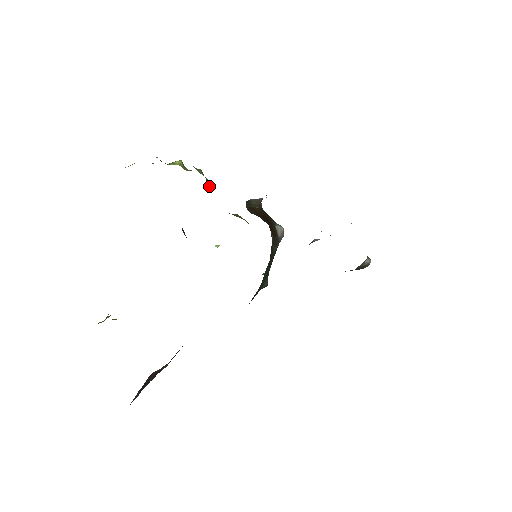
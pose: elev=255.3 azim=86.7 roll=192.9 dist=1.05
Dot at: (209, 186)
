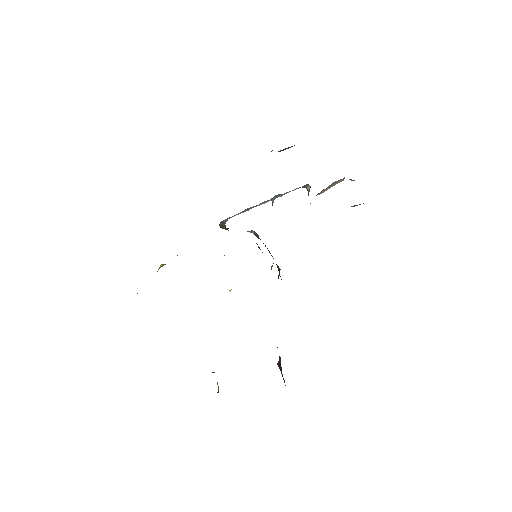
Dot at: occluded
